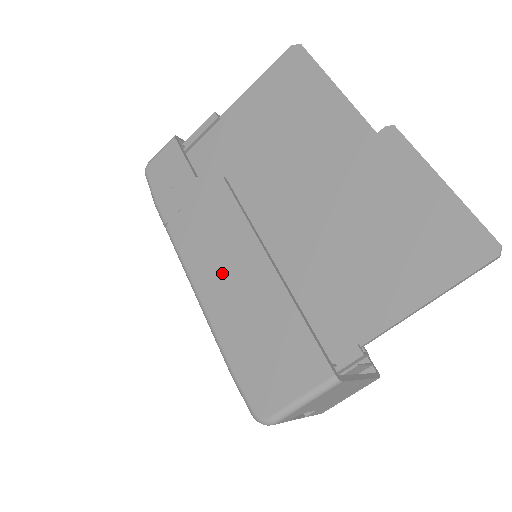
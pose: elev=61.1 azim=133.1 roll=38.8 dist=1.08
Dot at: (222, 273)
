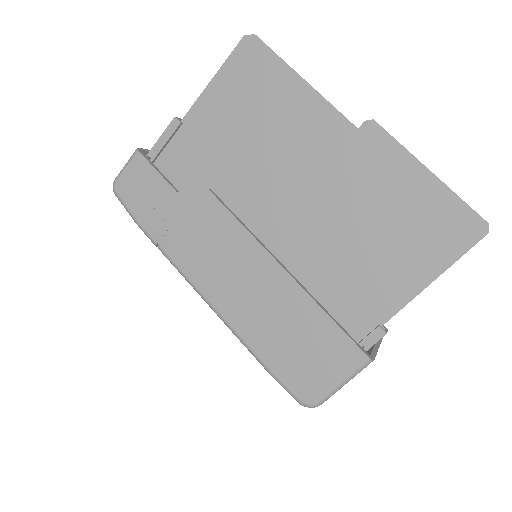
Dot at: (235, 285)
